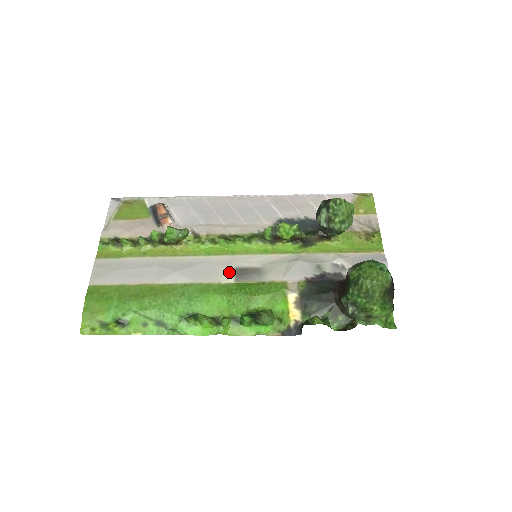
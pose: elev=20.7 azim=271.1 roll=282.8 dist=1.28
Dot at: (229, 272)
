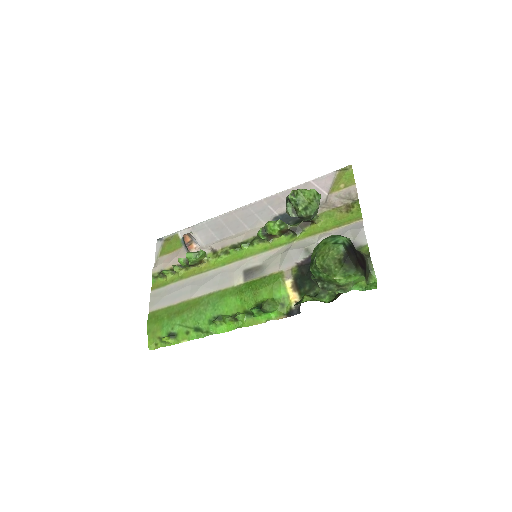
Dot at: (239, 275)
